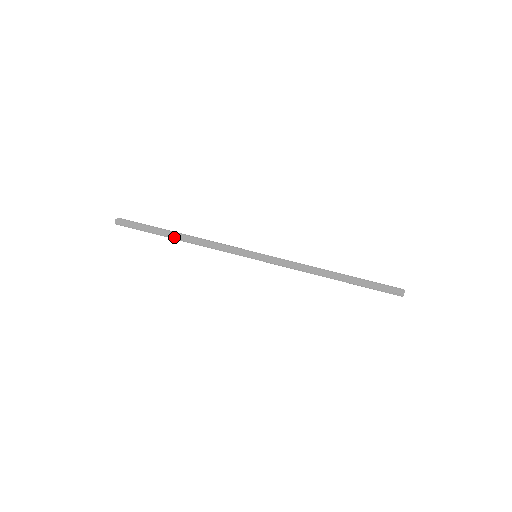
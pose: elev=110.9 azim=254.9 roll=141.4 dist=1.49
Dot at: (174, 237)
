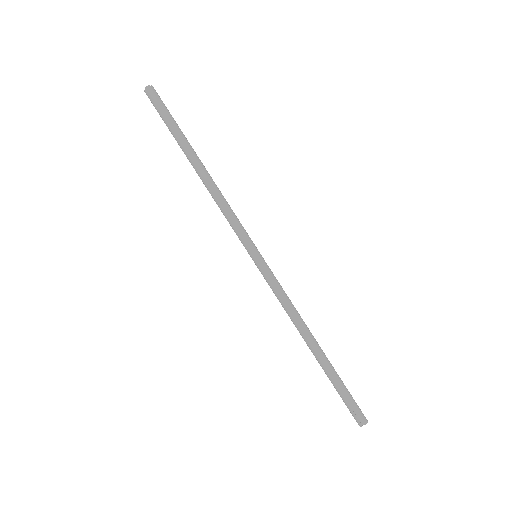
Dot at: (193, 160)
